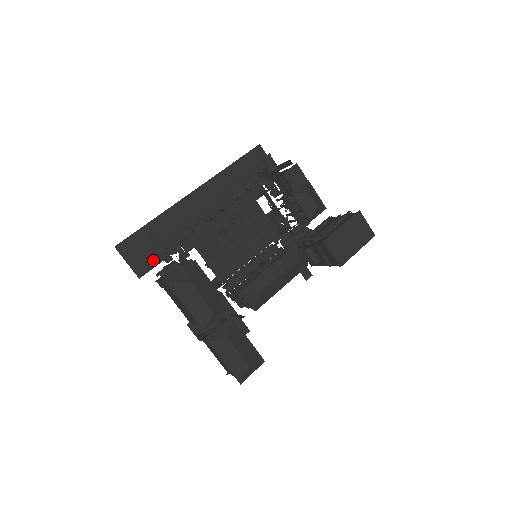
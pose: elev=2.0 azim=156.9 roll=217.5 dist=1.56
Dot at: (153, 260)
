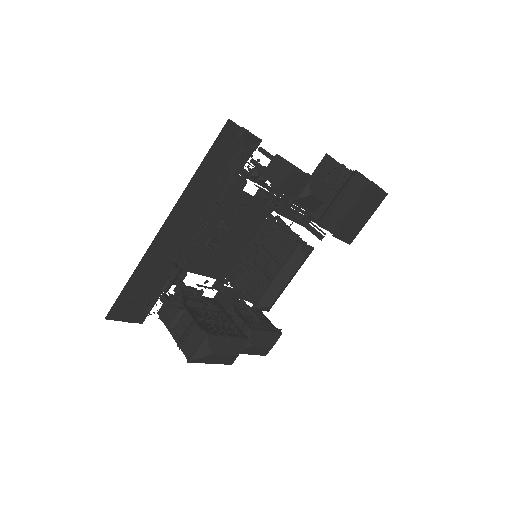
Dot at: (150, 308)
